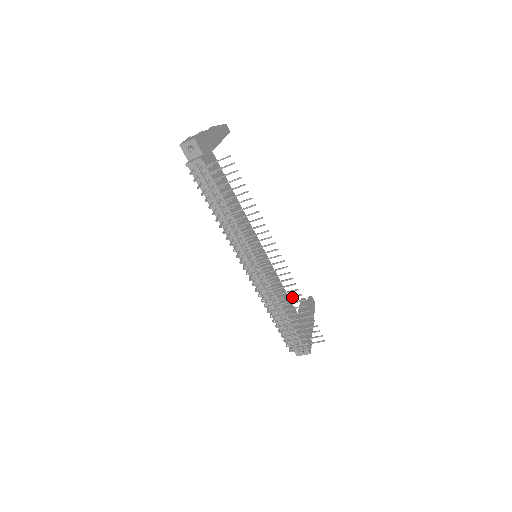
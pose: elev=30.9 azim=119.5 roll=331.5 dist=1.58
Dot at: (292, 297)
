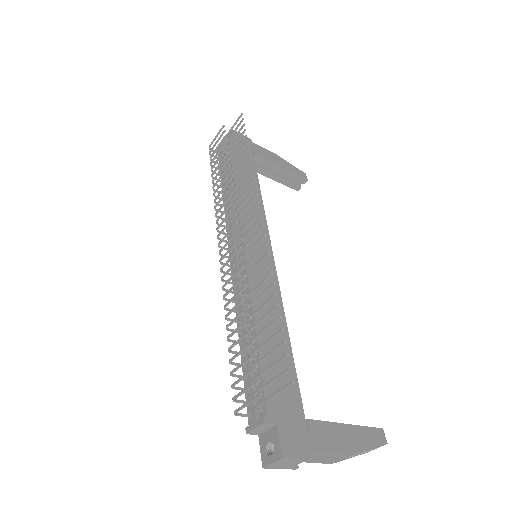
Dot at: (261, 282)
